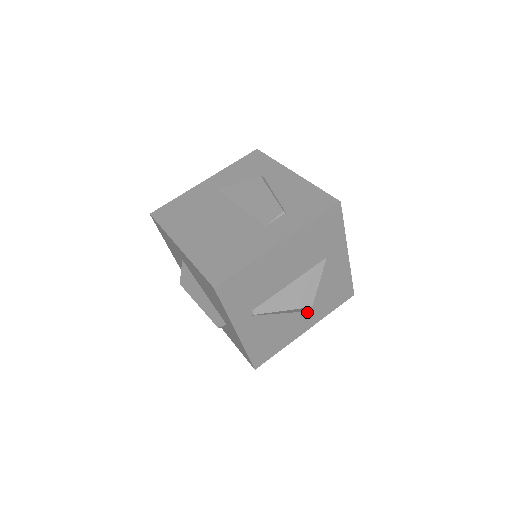
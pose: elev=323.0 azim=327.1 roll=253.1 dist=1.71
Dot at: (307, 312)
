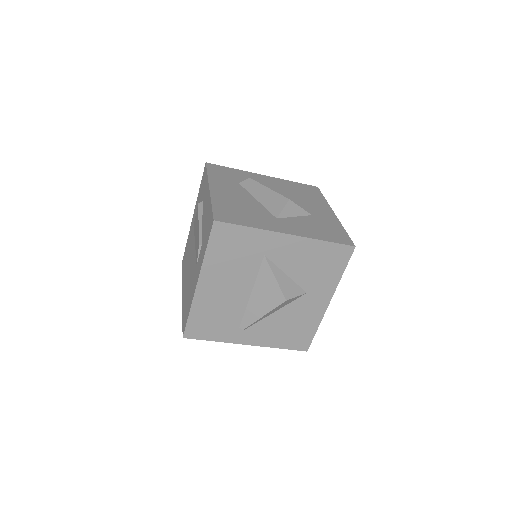
Dot at: (307, 293)
